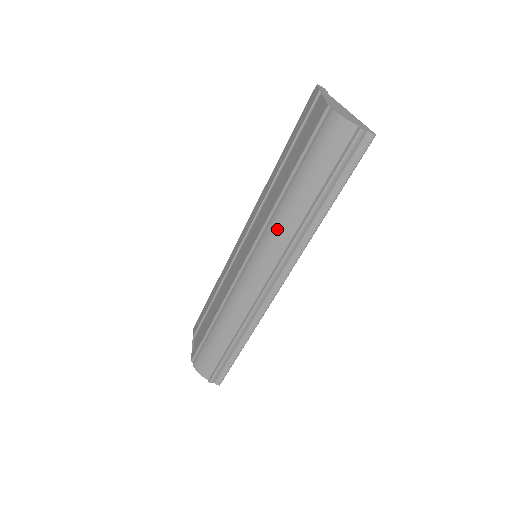
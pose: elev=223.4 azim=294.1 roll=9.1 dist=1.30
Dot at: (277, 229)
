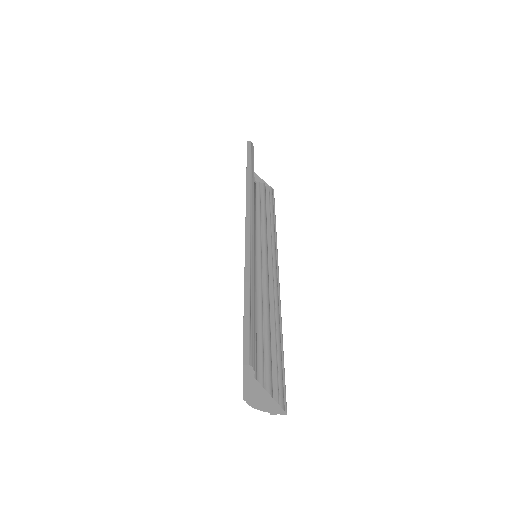
Dot at: occluded
